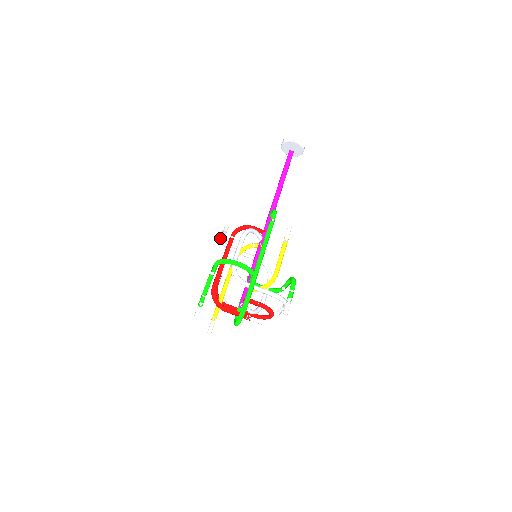
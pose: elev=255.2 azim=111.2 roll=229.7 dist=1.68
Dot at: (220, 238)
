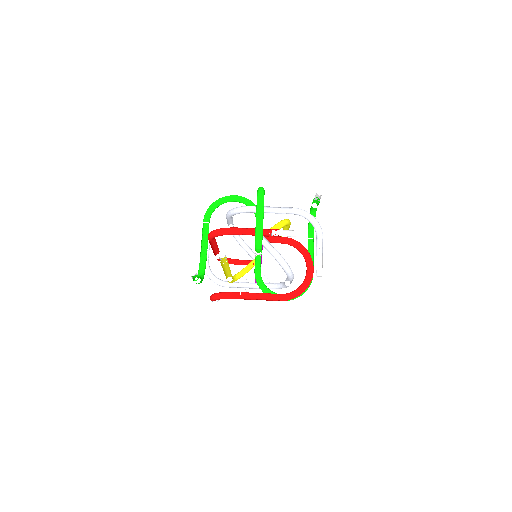
Dot at: occluded
